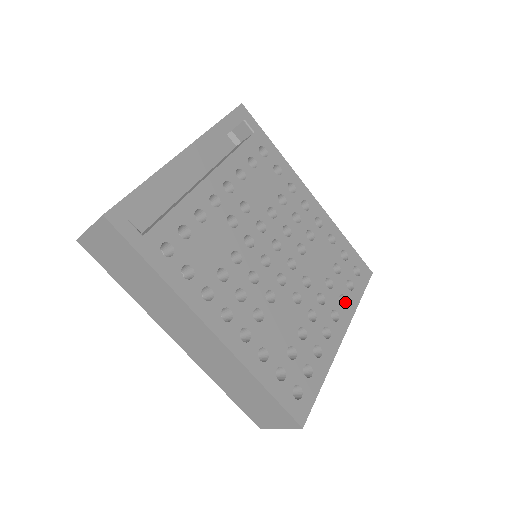
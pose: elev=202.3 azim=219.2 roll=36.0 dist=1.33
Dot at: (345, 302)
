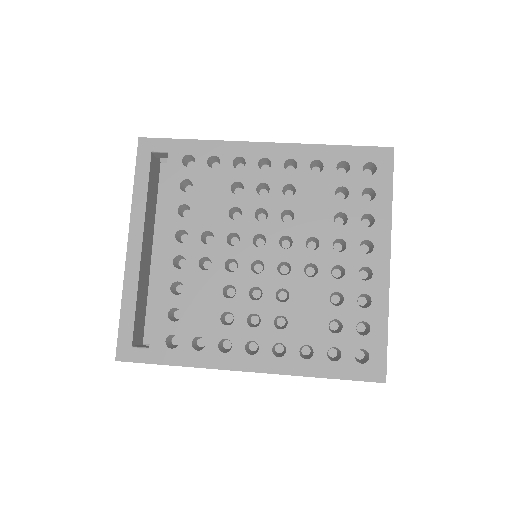
Dot at: (373, 219)
